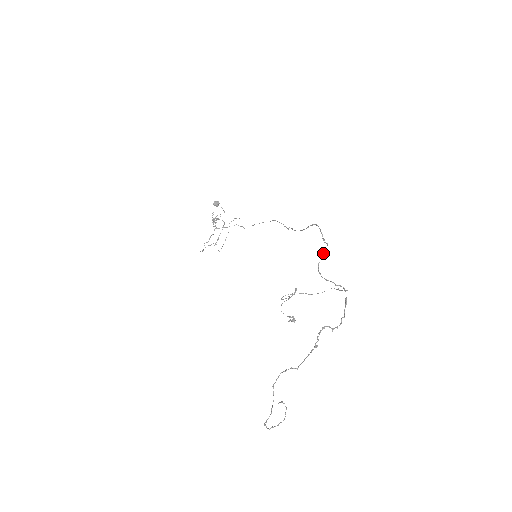
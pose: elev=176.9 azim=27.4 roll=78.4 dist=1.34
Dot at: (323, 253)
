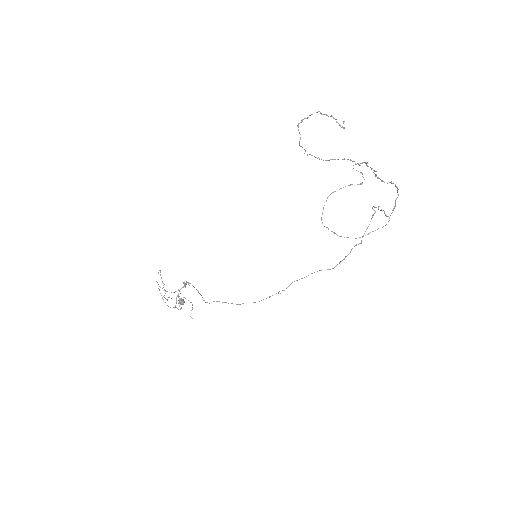
Dot at: occluded
